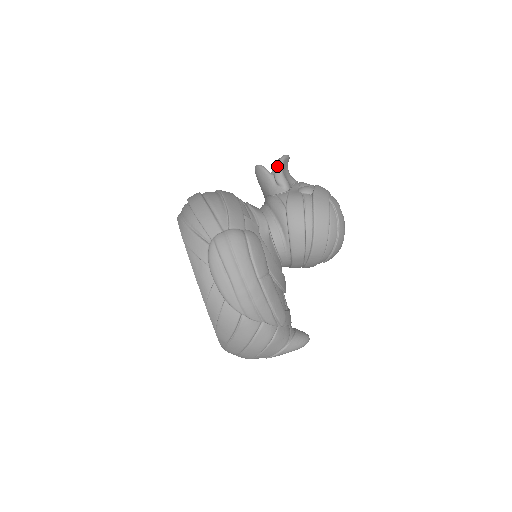
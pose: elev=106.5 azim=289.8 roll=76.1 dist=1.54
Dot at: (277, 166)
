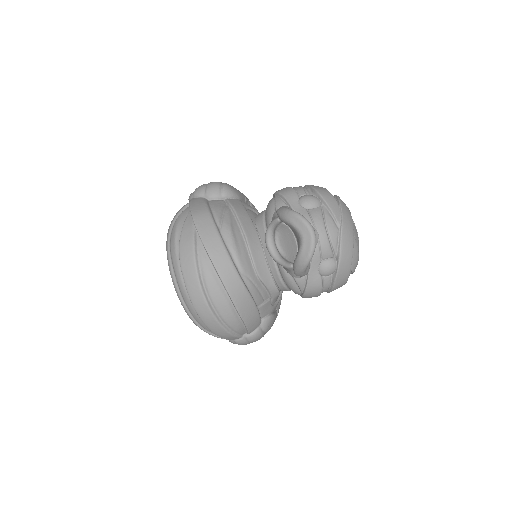
Dot at: (300, 271)
